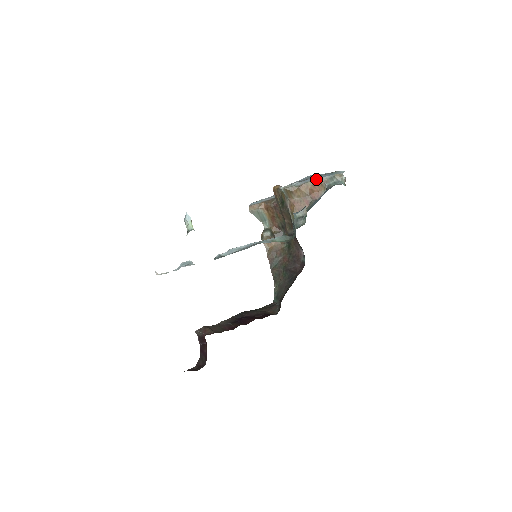
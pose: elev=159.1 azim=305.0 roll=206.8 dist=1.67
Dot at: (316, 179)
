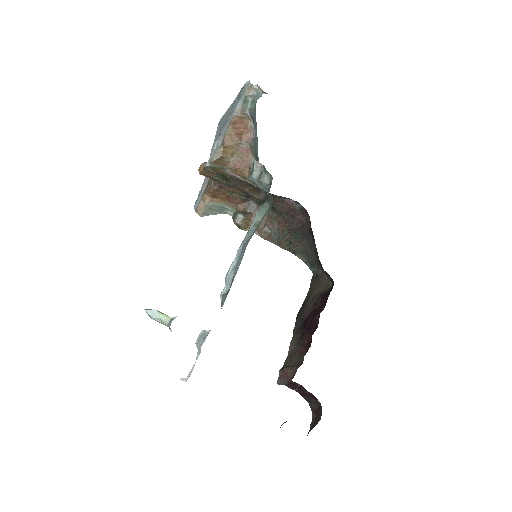
Dot at: (231, 119)
